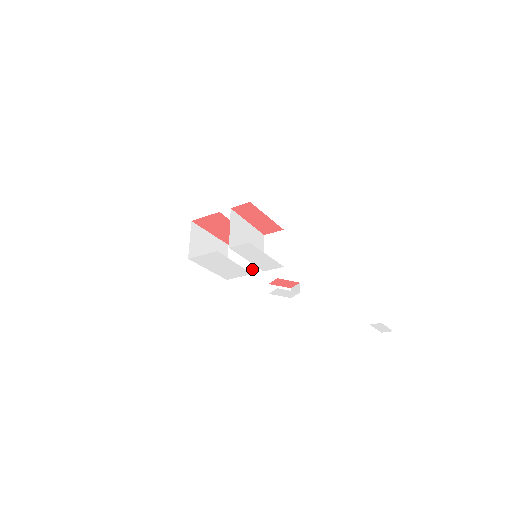
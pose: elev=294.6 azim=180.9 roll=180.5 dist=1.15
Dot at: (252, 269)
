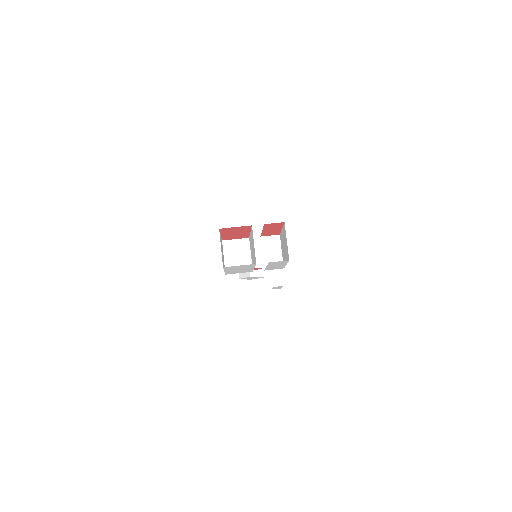
Dot at: occluded
